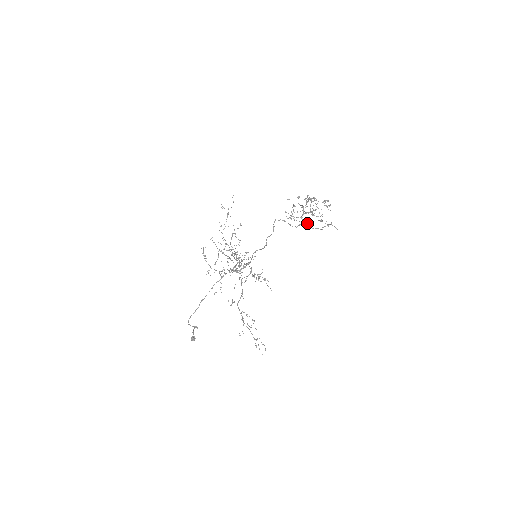
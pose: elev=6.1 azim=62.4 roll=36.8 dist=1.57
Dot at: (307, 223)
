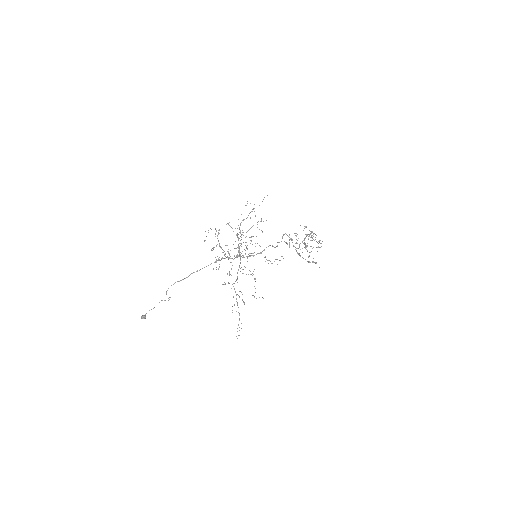
Dot at: (299, 253)
